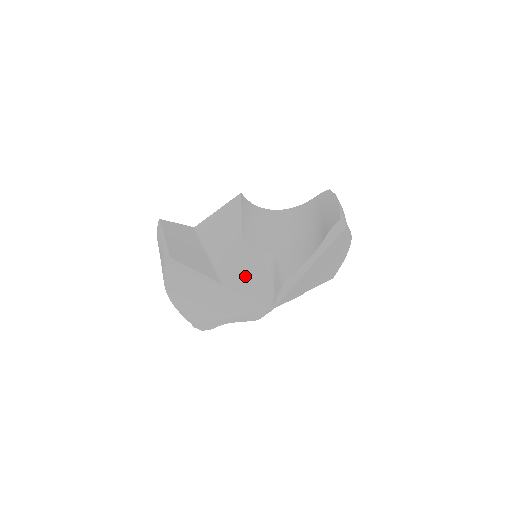
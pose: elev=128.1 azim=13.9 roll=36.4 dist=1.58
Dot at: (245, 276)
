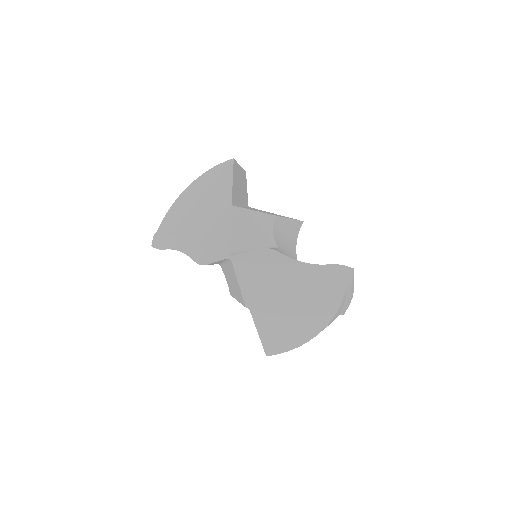
Dot at: (248, 223)
